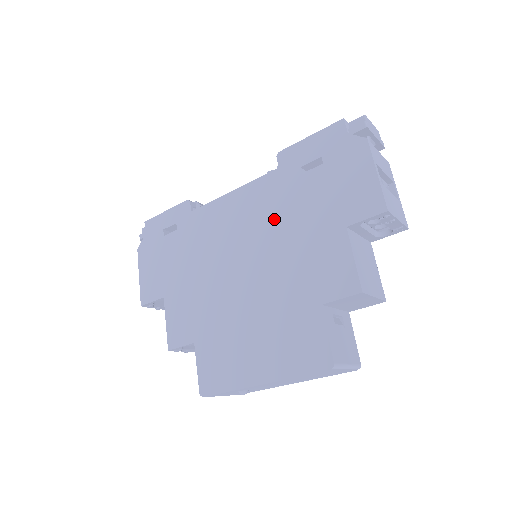
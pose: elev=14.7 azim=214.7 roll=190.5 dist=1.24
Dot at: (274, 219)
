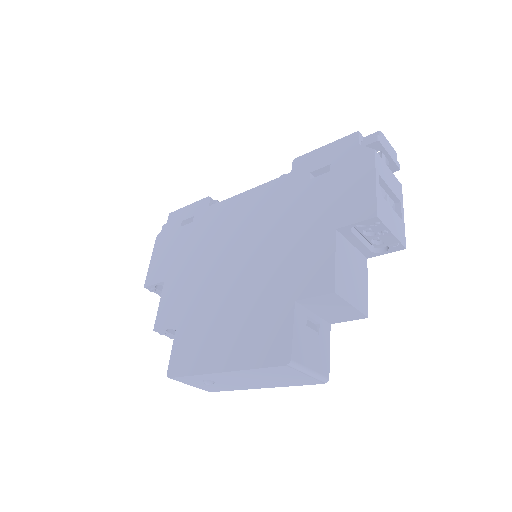
Dot at: (275, 218)
